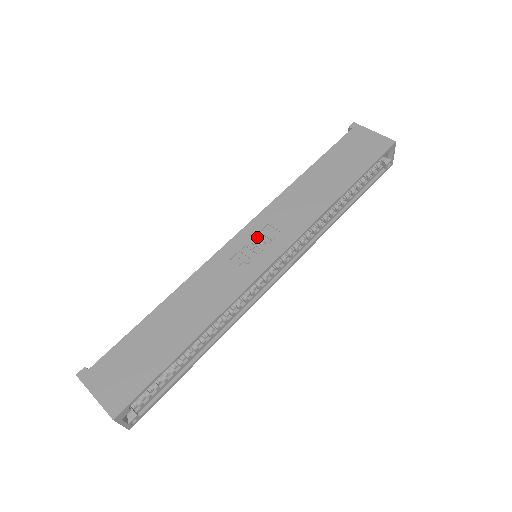
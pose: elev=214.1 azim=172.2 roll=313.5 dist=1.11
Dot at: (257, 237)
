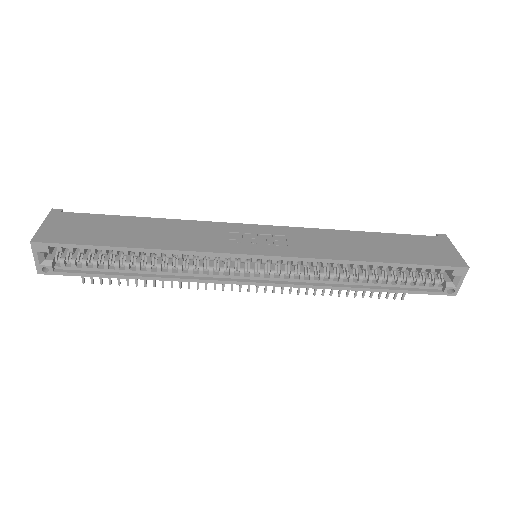
Dot at: (267, 236)
